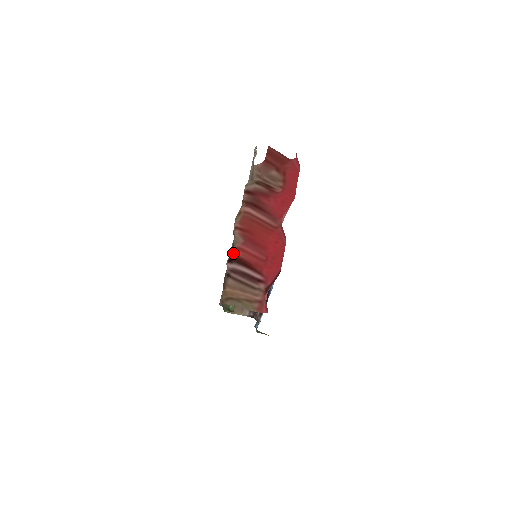
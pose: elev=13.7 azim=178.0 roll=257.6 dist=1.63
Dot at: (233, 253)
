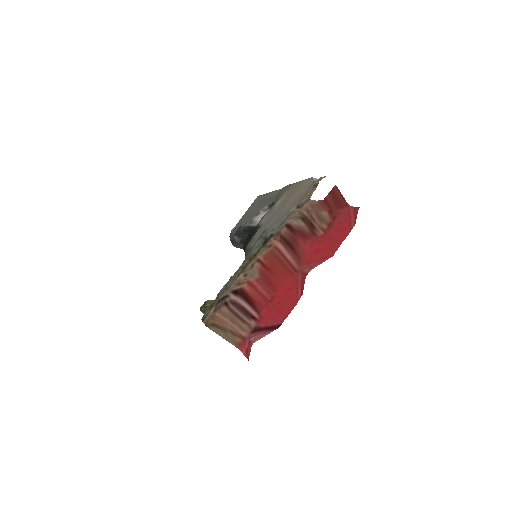
Dot at: (242, 286)
